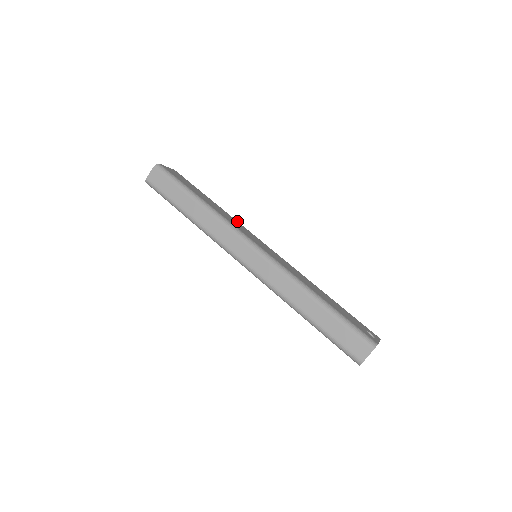
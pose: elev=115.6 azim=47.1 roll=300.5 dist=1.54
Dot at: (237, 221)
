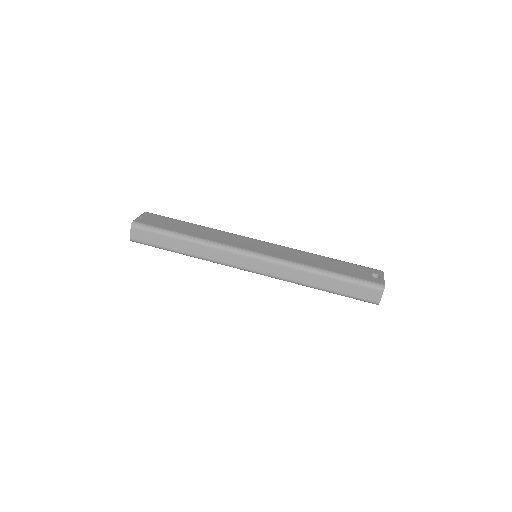
Dot at: (223, 231)
